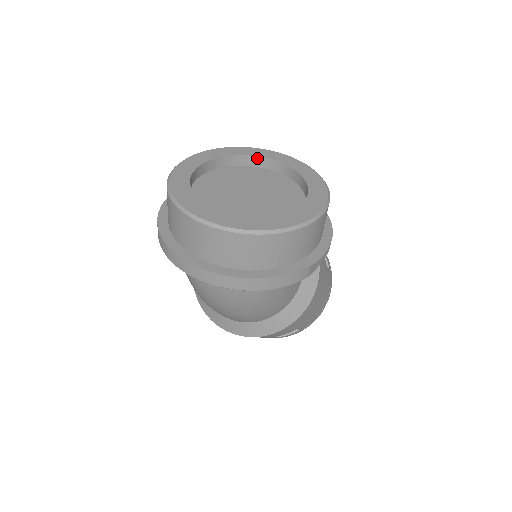
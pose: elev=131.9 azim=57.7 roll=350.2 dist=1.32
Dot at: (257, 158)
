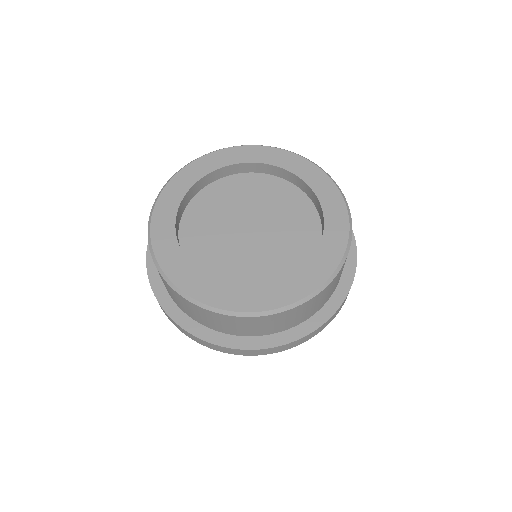
Dot at: (227, 167)
